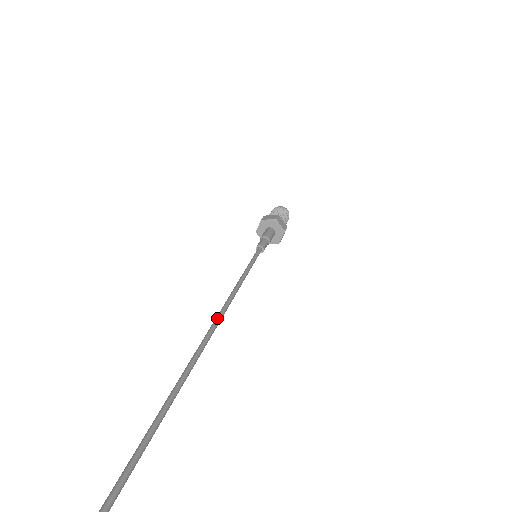
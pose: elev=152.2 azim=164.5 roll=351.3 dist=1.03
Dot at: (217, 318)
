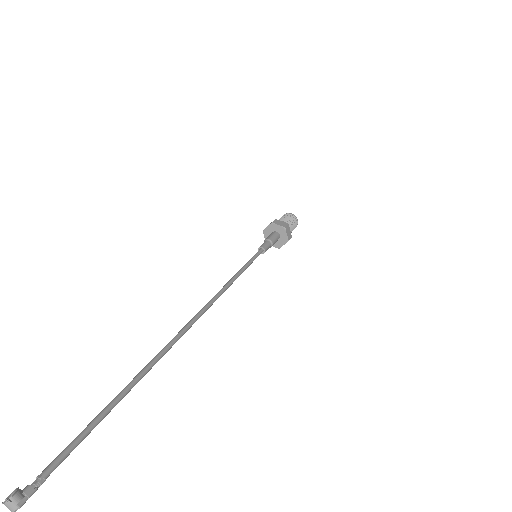
Dot at: (204, 306)
